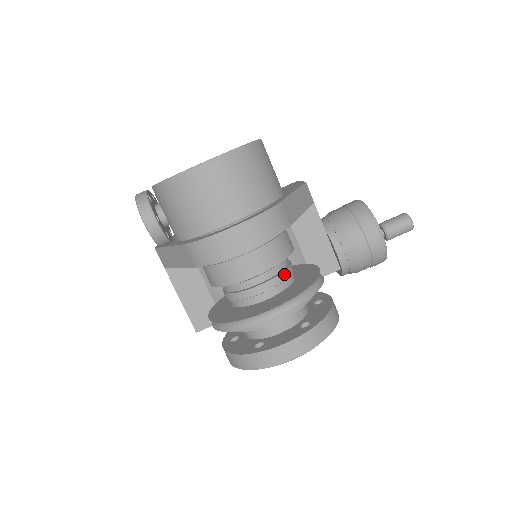
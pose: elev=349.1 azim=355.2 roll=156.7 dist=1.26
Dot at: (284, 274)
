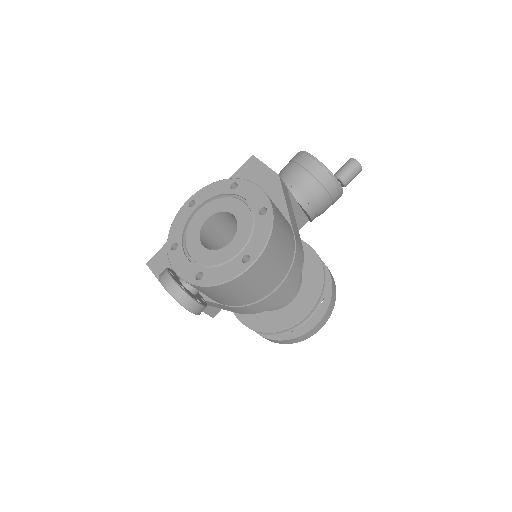
Dot at: occluded
